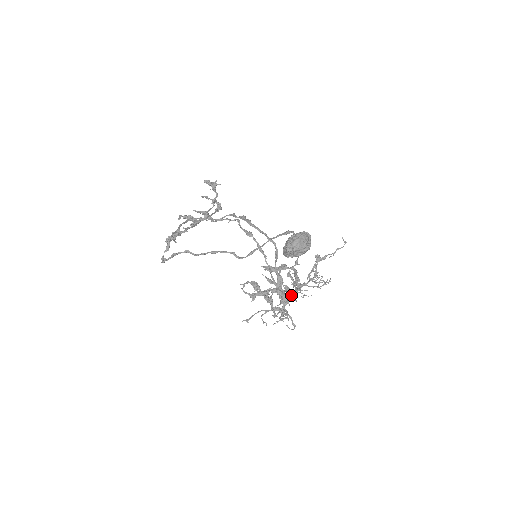
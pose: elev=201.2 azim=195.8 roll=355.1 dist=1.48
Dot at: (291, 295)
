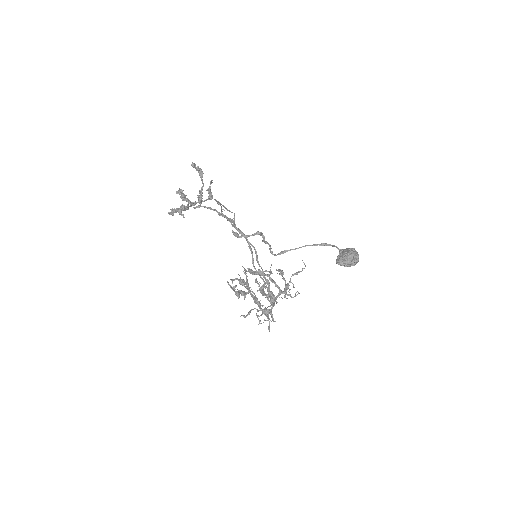
Dot at: (260, 300)
